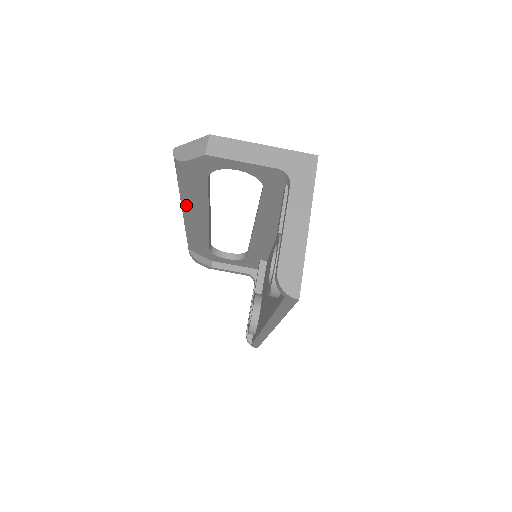
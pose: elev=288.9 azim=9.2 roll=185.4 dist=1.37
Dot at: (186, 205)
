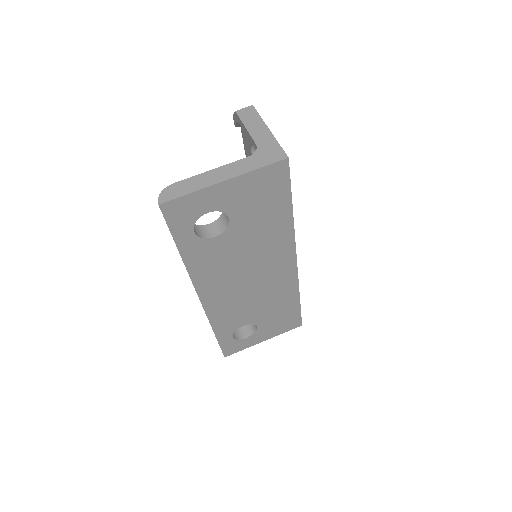
Dot at: occluded
